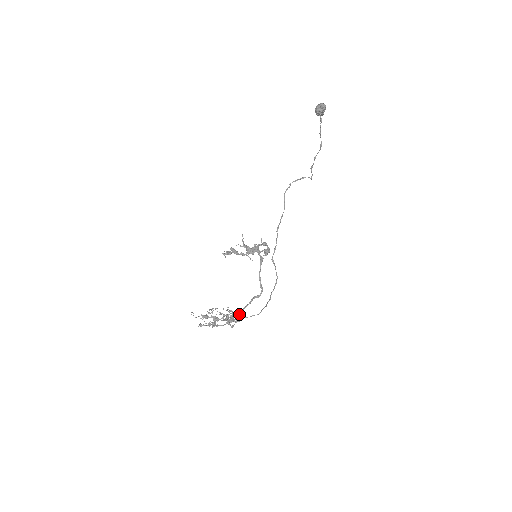
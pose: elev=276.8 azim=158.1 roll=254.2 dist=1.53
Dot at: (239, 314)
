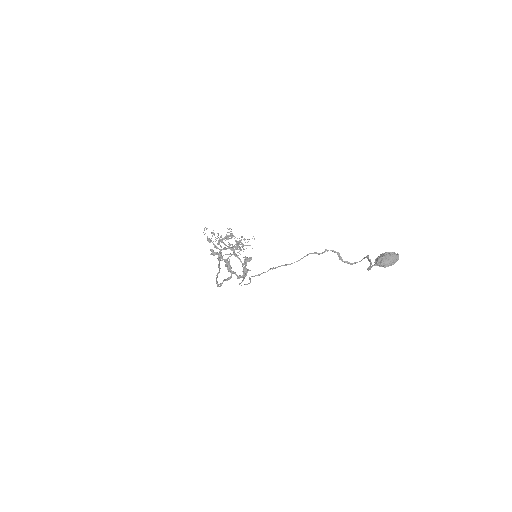
Dot at: occluded
